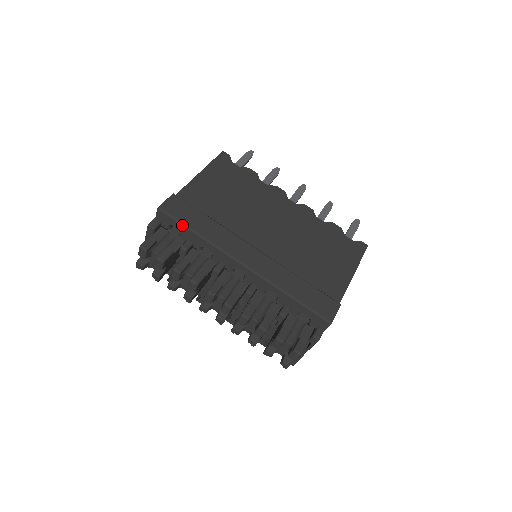
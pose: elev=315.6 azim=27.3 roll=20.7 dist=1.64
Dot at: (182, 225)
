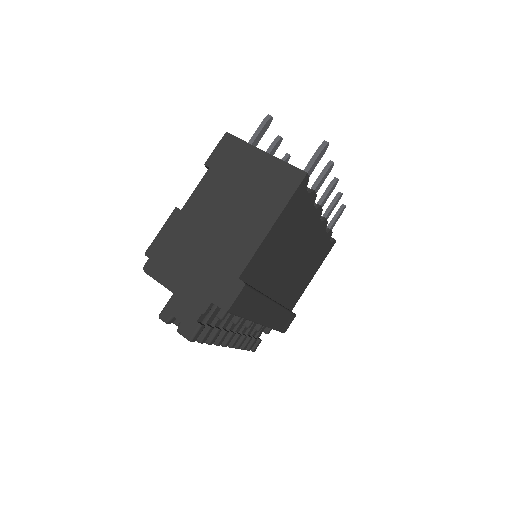
Dot at: occluded
